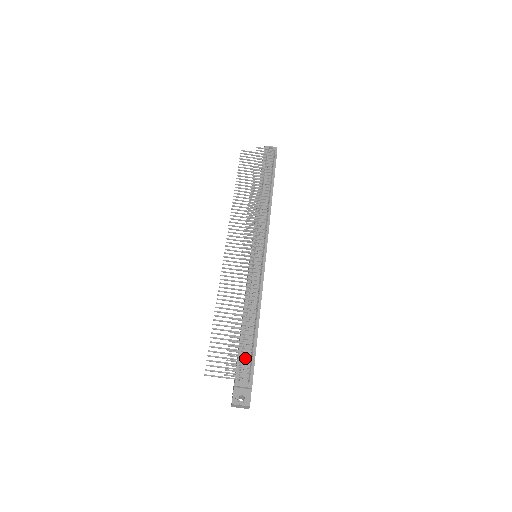
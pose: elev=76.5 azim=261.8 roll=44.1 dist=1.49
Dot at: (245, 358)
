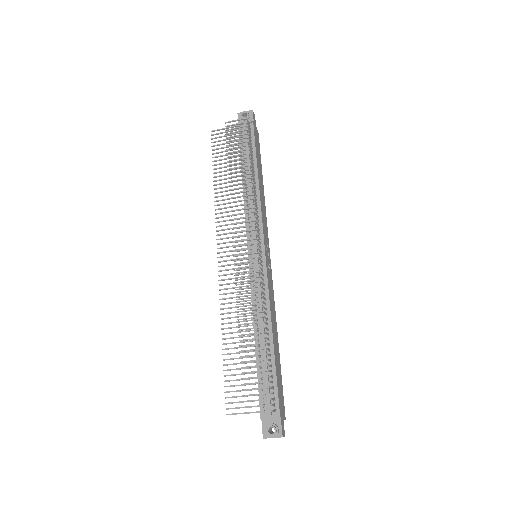
Dot at: occluded
